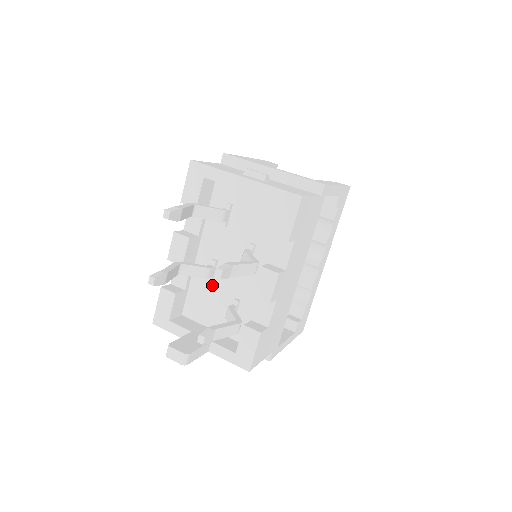
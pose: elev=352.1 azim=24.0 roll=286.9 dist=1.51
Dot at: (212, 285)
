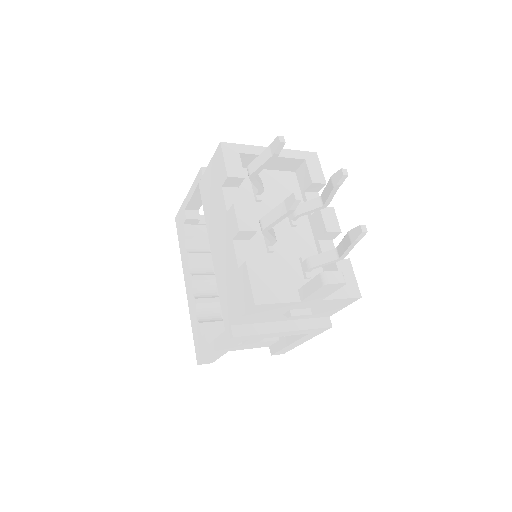
Dot at: (274, 256)
